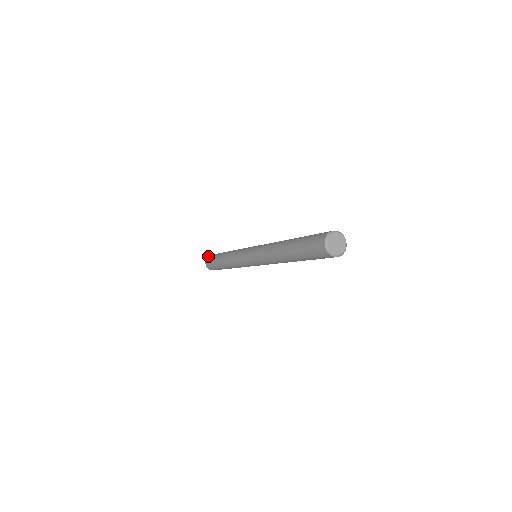
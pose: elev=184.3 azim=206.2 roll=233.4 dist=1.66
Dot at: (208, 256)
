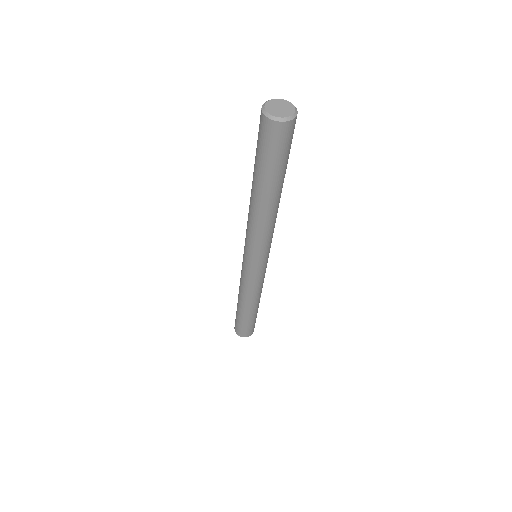
Dot at: occluded
